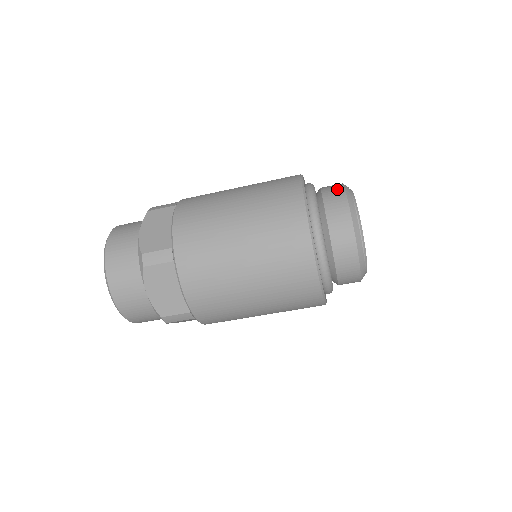
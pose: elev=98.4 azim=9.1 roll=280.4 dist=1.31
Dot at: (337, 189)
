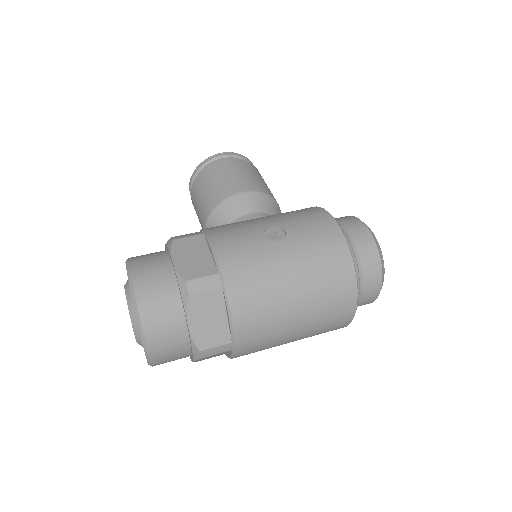
Dot at: (374, 256)
